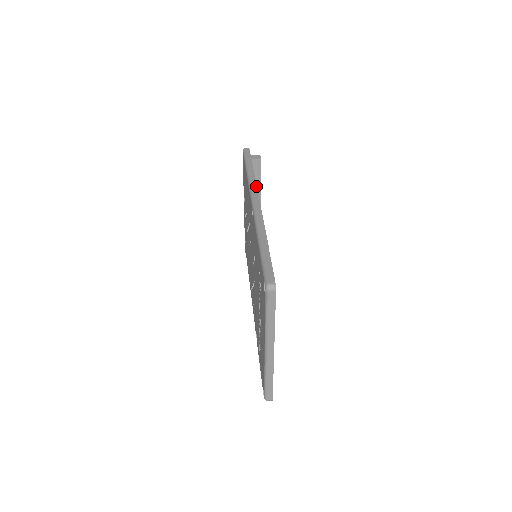
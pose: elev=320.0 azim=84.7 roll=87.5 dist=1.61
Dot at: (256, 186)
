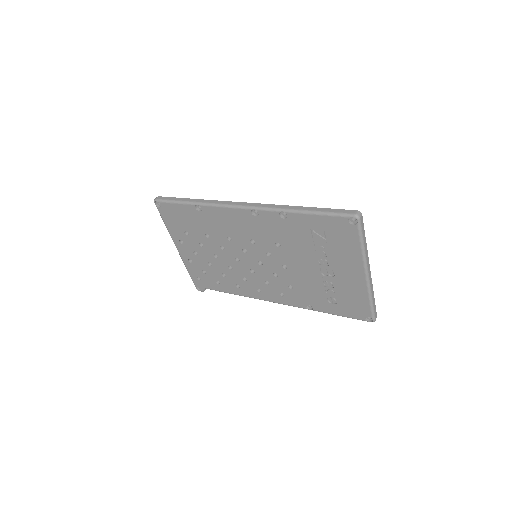
Dot at: (222, 201)
